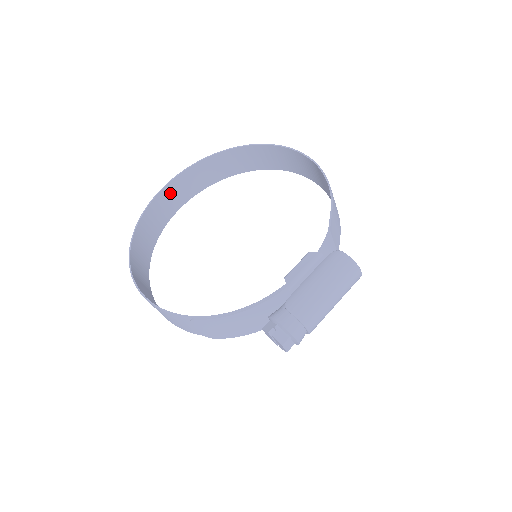
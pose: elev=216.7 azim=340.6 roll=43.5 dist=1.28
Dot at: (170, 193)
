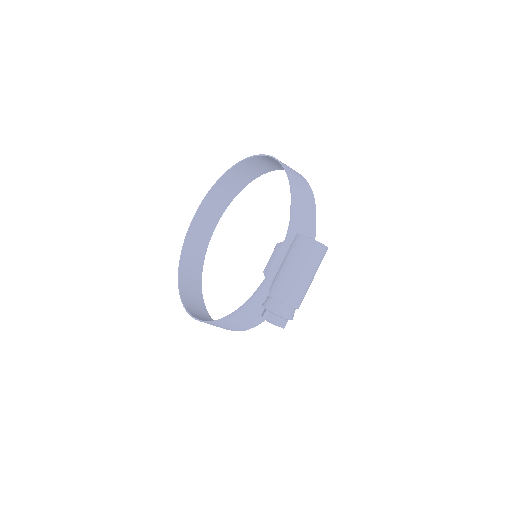
Dot at: (199, 224)
